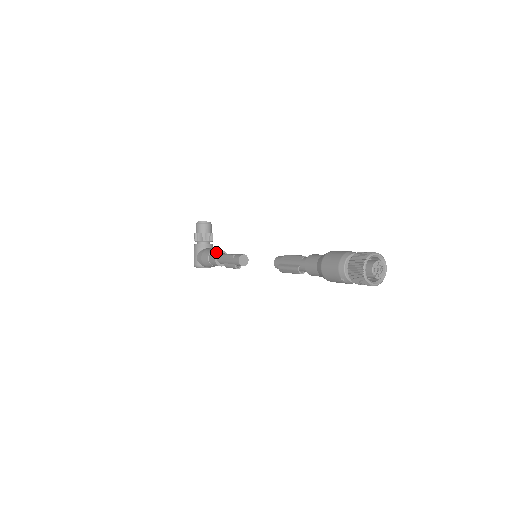
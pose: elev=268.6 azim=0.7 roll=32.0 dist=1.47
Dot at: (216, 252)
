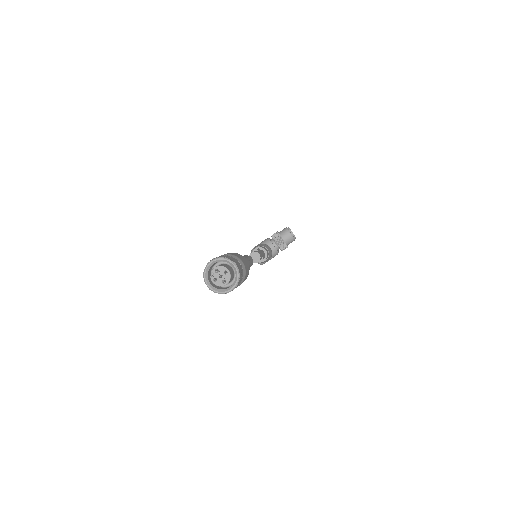
Dot at: (262, 247)
